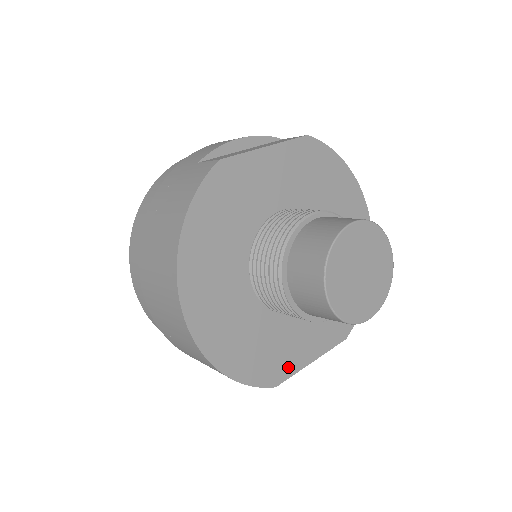
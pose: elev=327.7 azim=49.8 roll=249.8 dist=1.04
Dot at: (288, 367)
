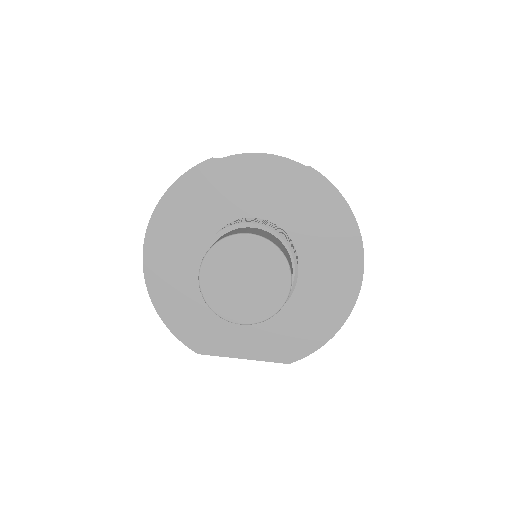
Dot at: (216, 346)
